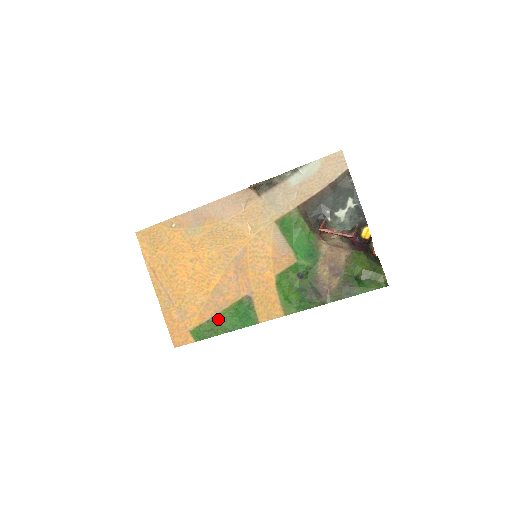
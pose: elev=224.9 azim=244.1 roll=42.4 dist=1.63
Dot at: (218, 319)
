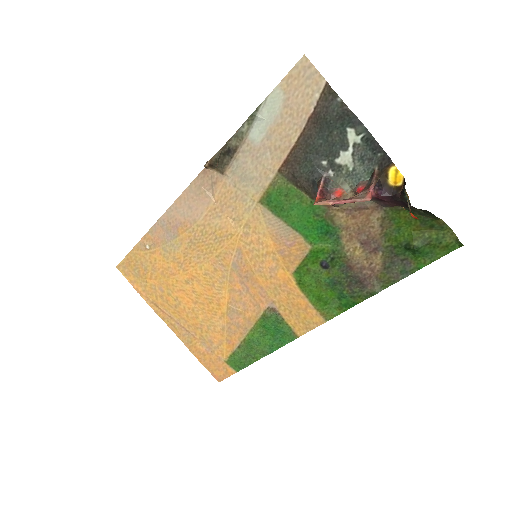
Dot at: (249, 342)
